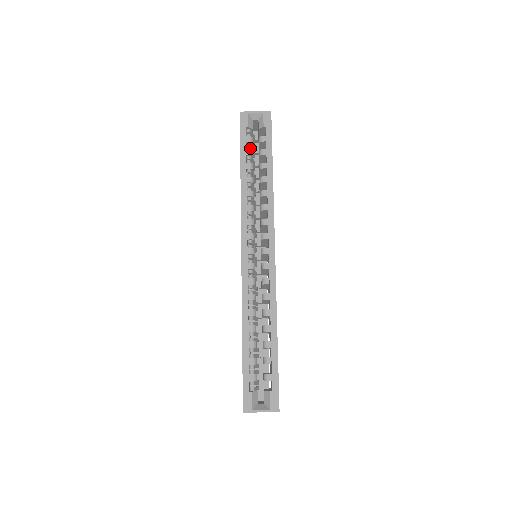
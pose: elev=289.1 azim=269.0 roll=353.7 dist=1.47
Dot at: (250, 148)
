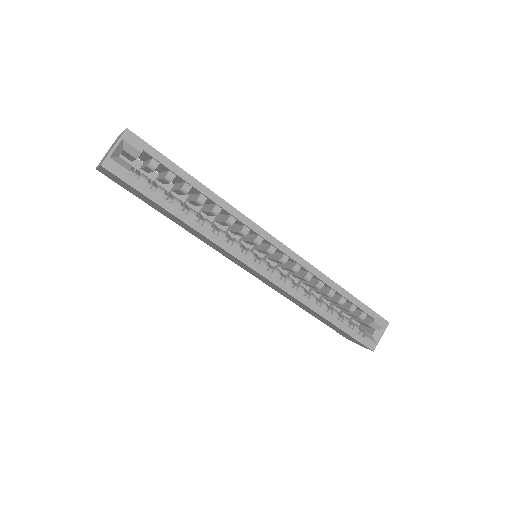
Dot at: (153, 186)
